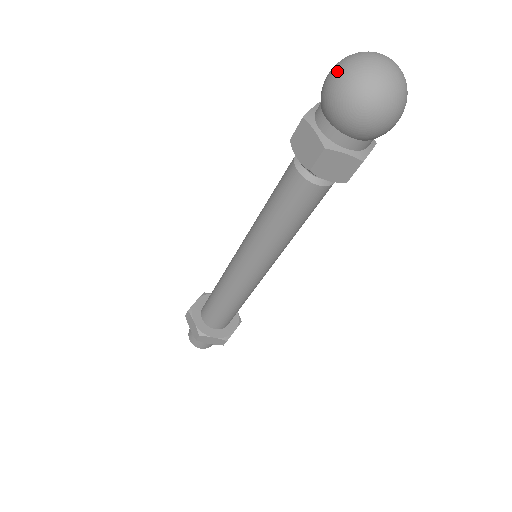
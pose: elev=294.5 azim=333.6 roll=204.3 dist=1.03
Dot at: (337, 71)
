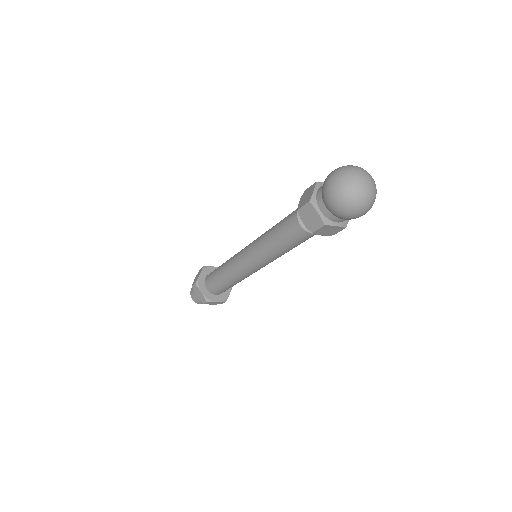
Dot at: (337, 185)
